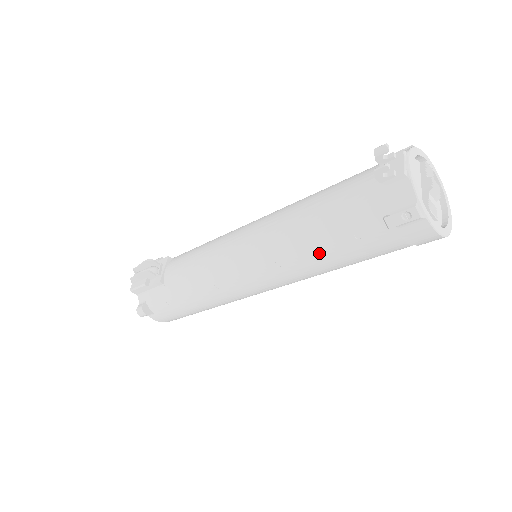
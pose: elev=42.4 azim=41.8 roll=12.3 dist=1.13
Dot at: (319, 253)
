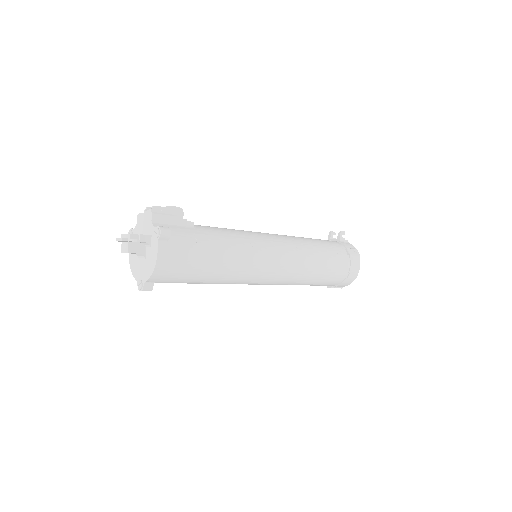
Dot at: (319, 253)
